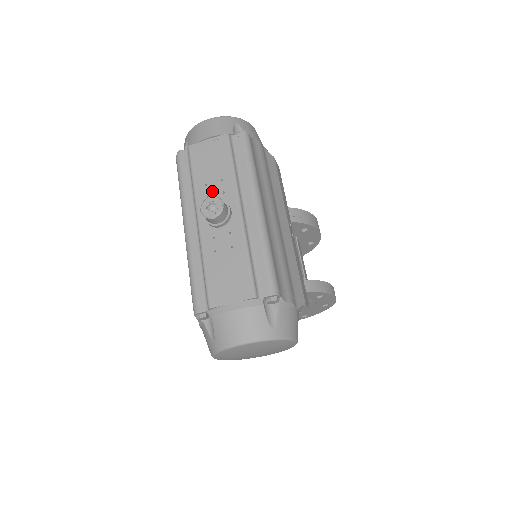
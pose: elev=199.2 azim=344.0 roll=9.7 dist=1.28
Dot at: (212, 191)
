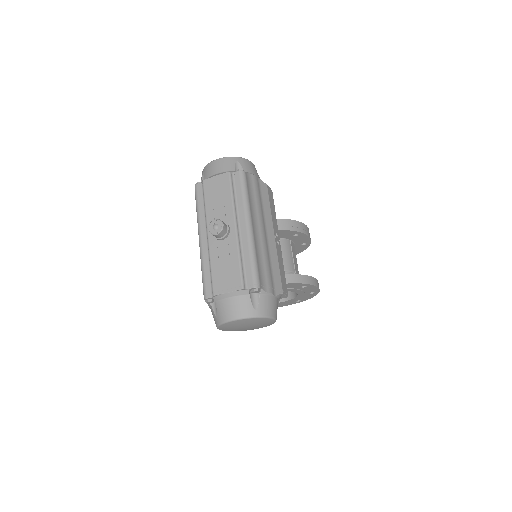
Dot at: (218, 214)
